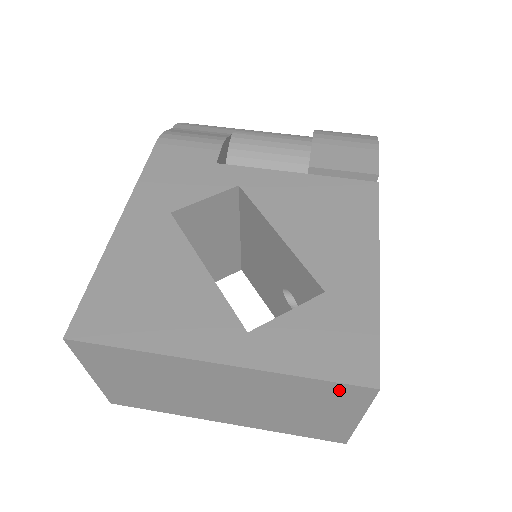
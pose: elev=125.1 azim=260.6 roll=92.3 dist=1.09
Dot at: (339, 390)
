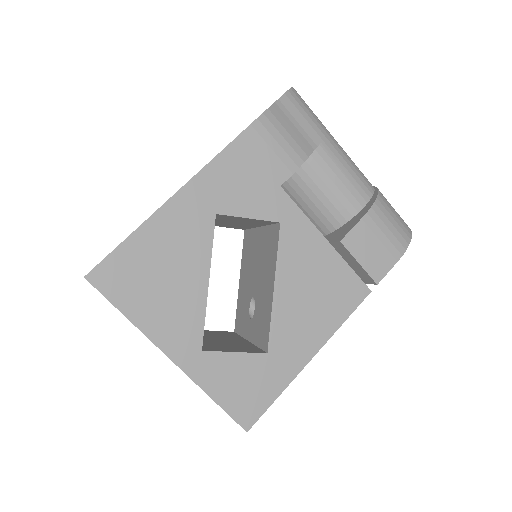
Dot at: occluded
